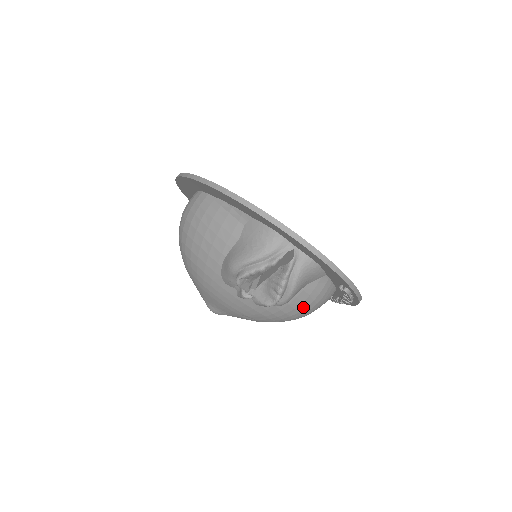
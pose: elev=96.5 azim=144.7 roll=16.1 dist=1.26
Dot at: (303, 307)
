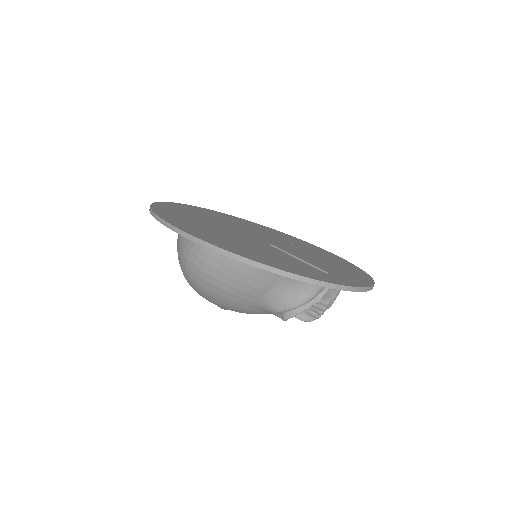
Dot at: occluded
